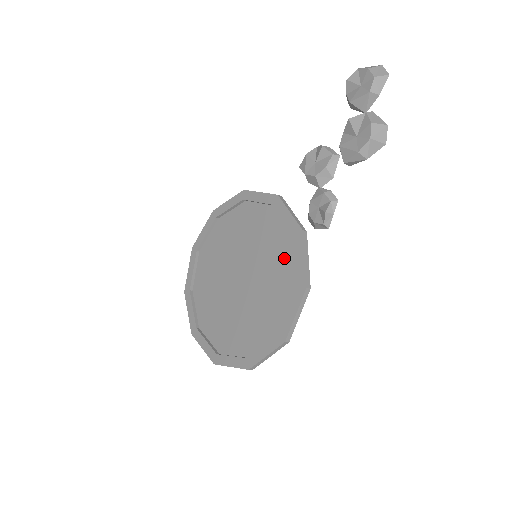
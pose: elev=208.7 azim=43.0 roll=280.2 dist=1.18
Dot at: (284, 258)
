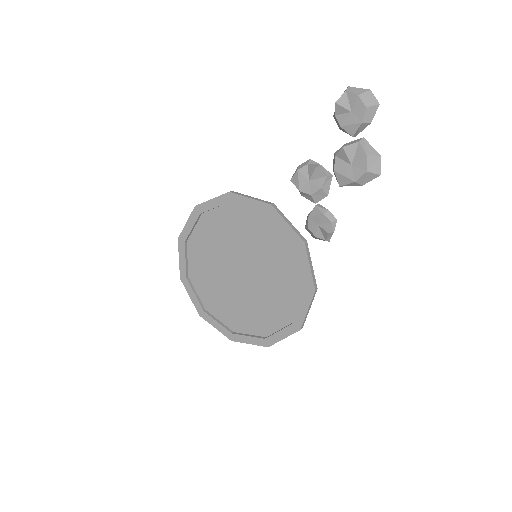
Dot at: (287, 262)
